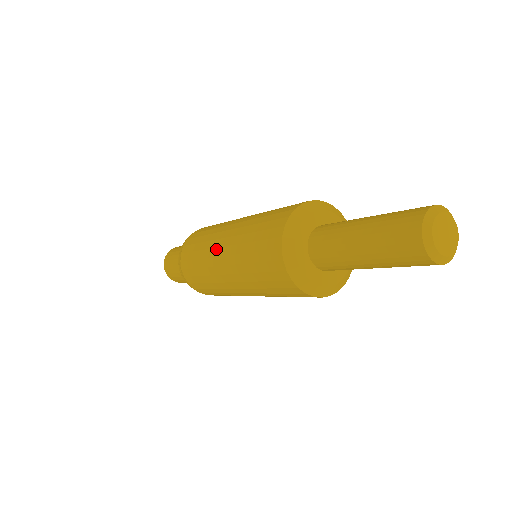
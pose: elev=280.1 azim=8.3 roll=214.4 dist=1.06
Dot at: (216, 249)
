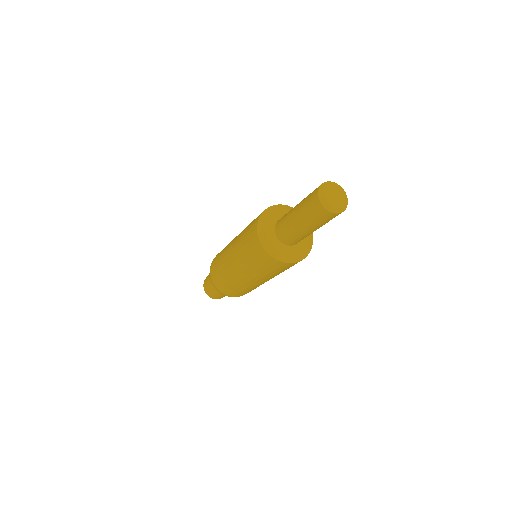
Dot at: occluded
